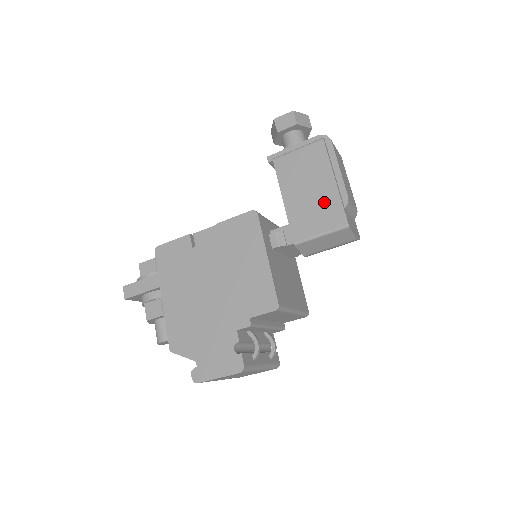
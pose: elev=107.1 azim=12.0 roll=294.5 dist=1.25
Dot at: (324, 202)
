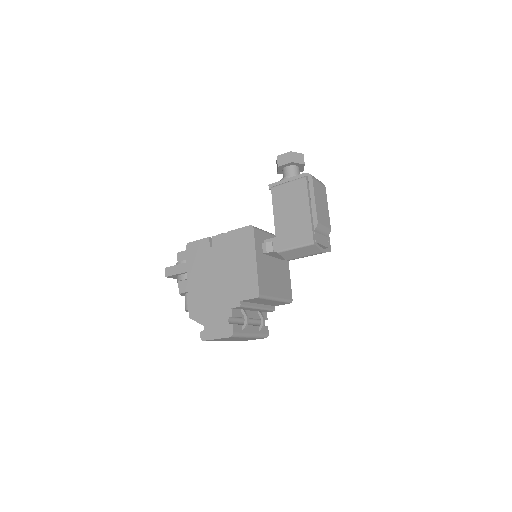
Dot at: (300, 224)
